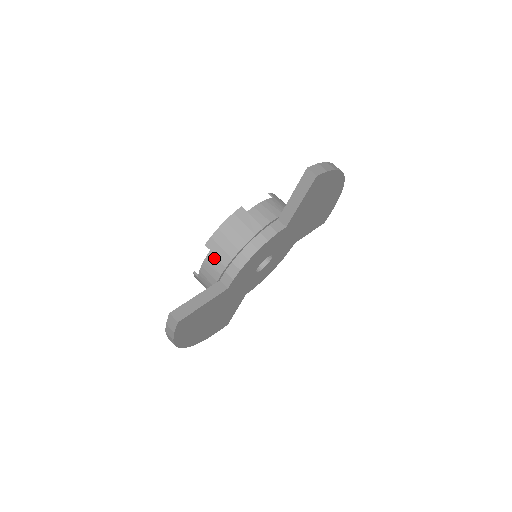
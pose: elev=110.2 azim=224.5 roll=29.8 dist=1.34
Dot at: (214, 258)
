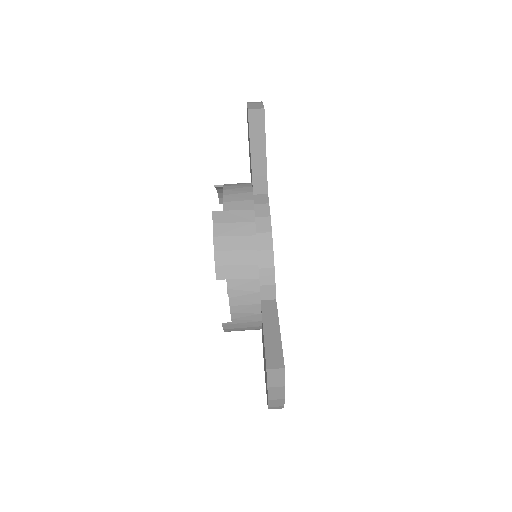
Dot at: (238, 283)
